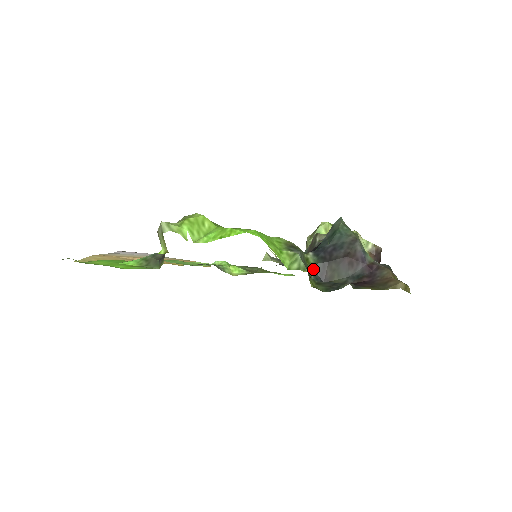
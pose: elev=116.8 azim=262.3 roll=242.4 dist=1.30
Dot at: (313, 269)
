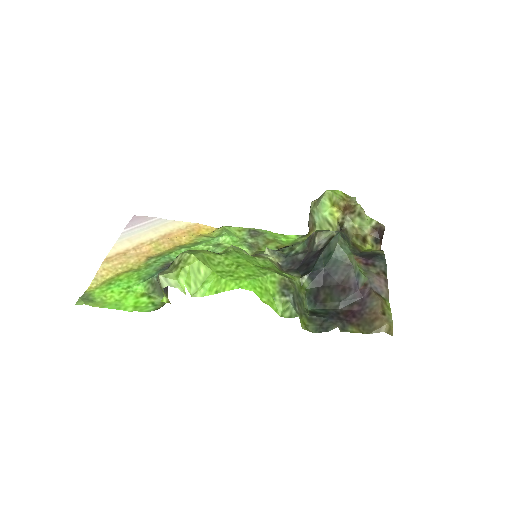
Dot at: (307, 293)
